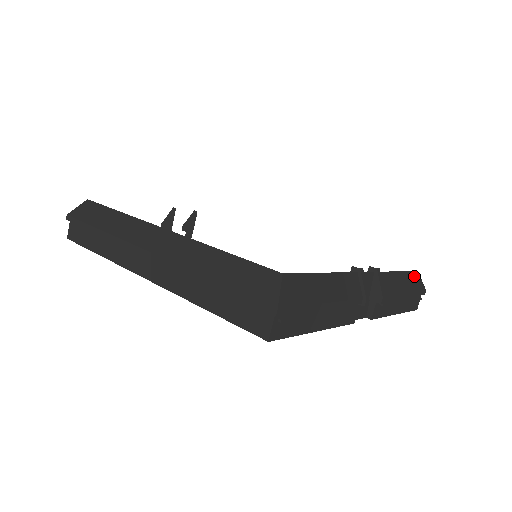
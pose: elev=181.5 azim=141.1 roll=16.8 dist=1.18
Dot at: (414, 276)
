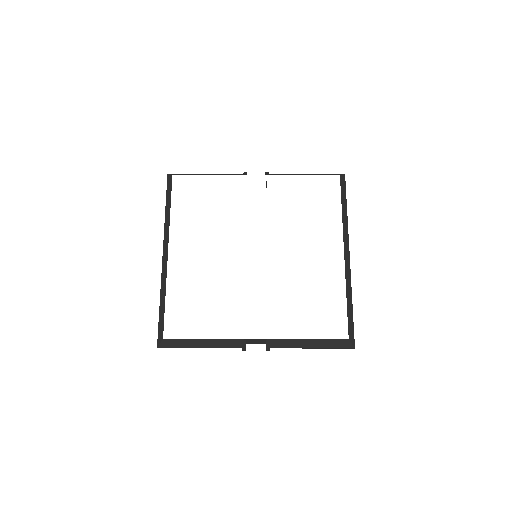
Dot at: (337, 341)
